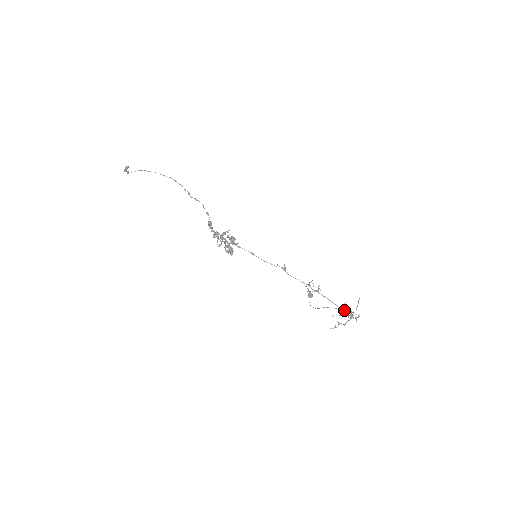
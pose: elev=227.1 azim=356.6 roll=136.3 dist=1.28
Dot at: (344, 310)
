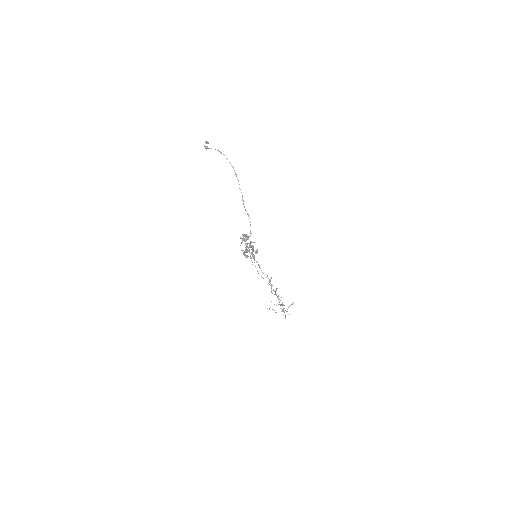
Dot at: occluded
